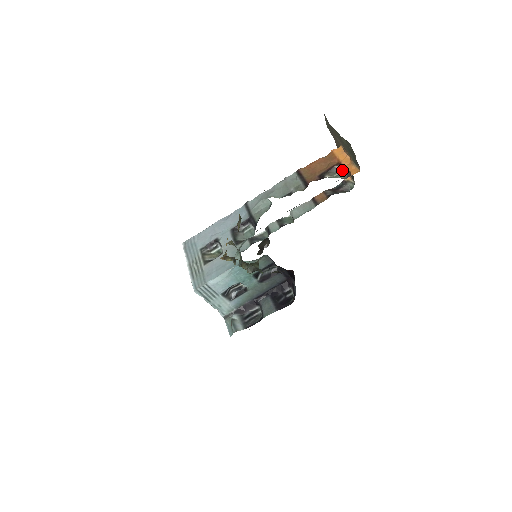
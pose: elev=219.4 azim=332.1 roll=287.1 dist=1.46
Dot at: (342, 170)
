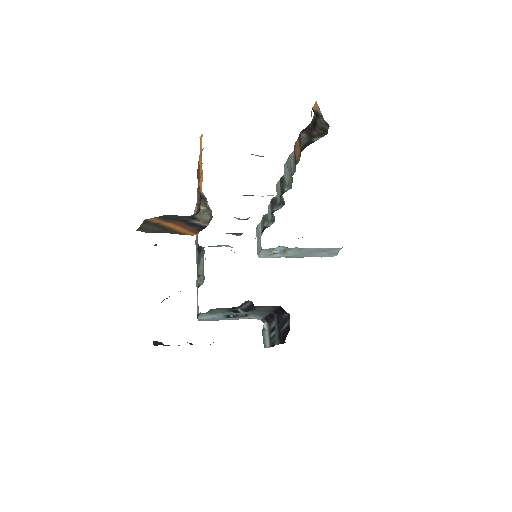
Dot at: (206, 199)
